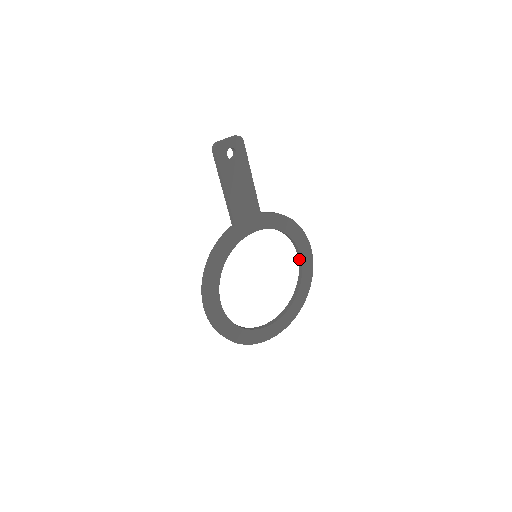
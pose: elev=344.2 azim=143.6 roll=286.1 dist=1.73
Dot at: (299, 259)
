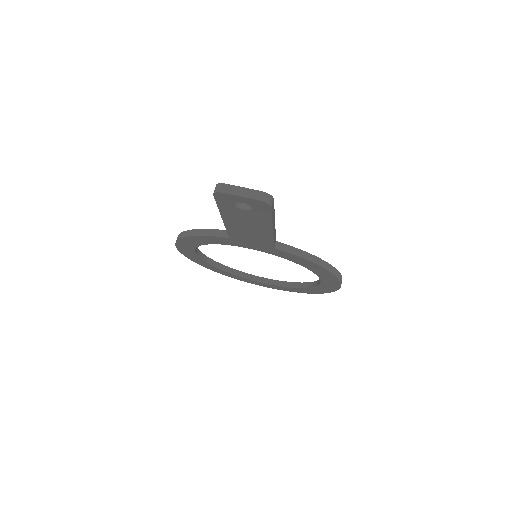
Dot at: occluded
